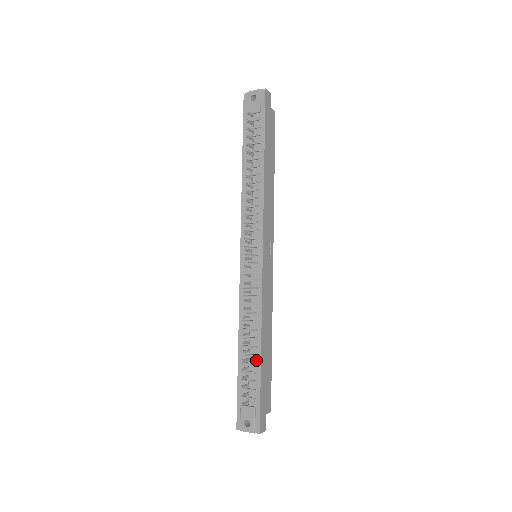
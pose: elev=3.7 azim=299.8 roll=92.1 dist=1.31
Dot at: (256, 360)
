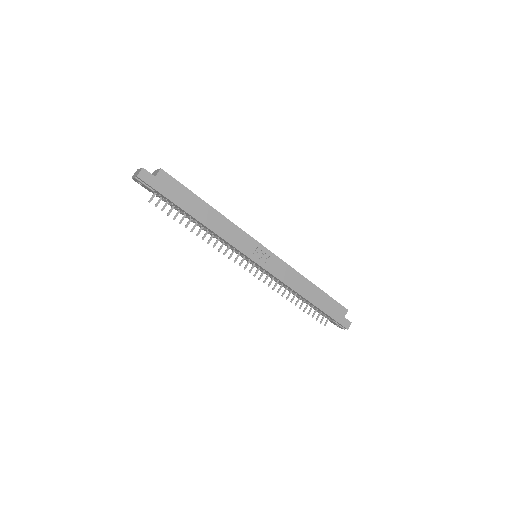
Dot at: (312, 305)
